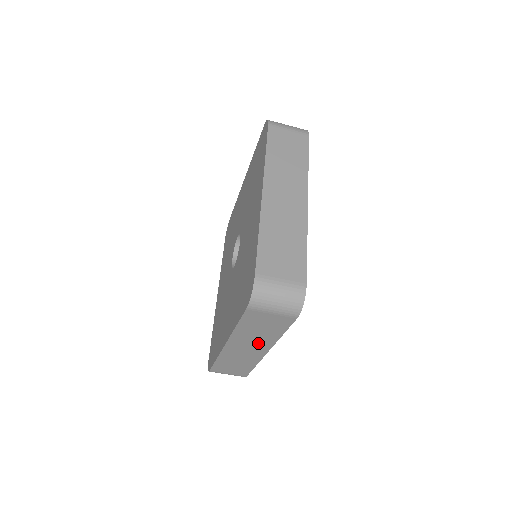
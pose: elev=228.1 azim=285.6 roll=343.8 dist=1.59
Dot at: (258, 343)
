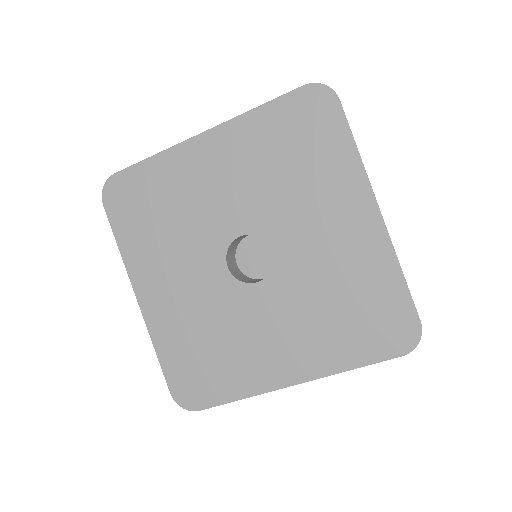
Dot at: occluded
